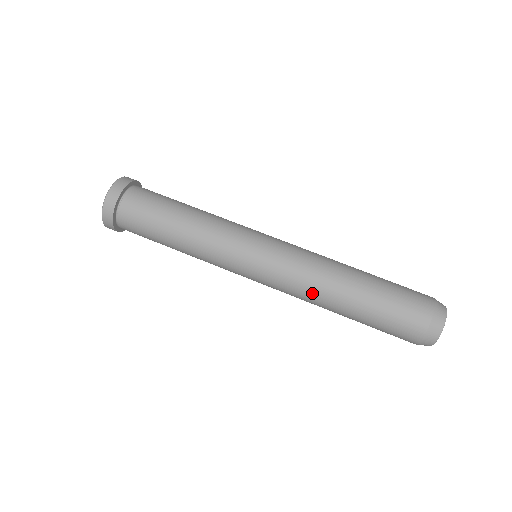
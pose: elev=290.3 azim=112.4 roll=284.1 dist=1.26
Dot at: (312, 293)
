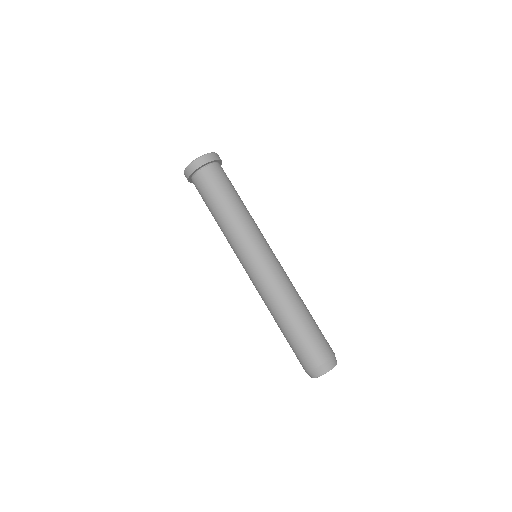
Dot at: (278, 296)
